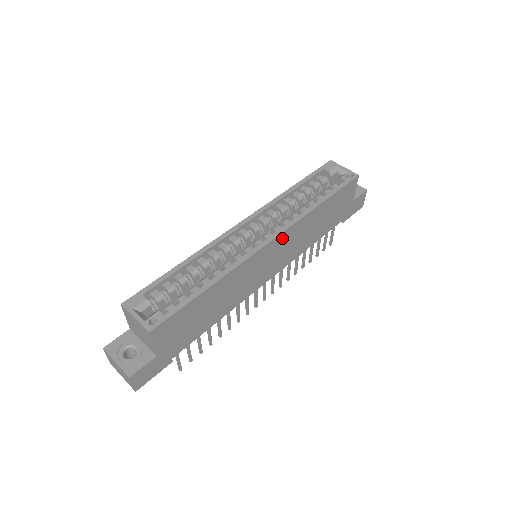
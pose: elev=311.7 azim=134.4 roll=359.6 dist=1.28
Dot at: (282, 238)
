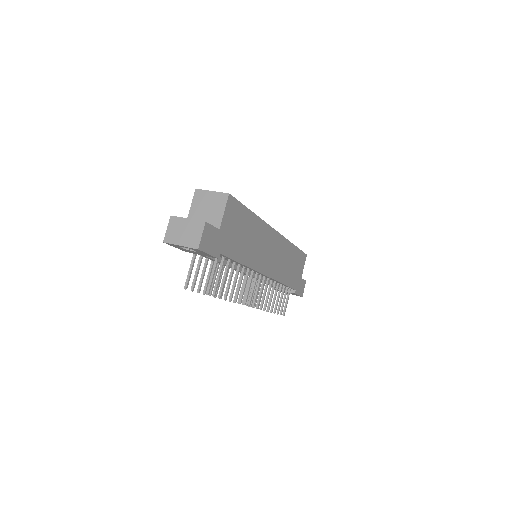
Dot at: (279, 241)
